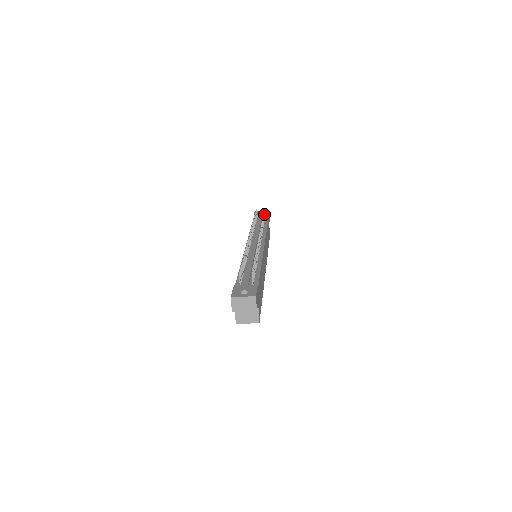
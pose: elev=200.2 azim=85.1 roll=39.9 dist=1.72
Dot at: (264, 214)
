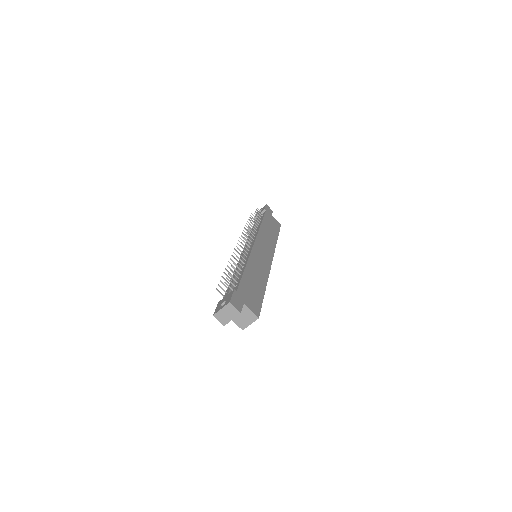
Dot at: (256, 213)
